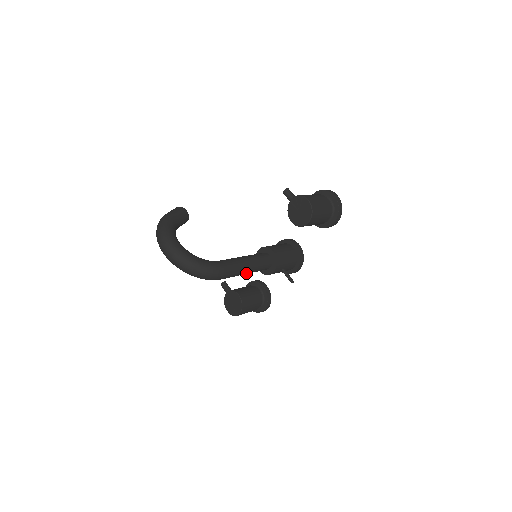
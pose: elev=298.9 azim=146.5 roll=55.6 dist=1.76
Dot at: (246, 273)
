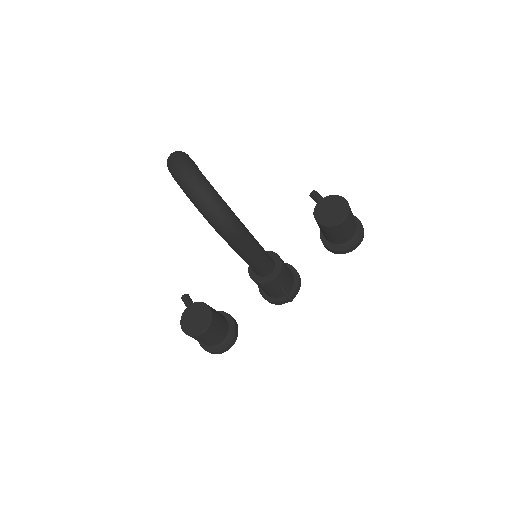
Dot at: (252, 257)
